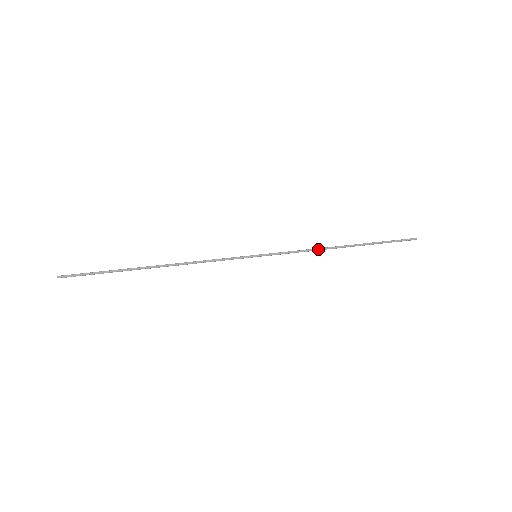
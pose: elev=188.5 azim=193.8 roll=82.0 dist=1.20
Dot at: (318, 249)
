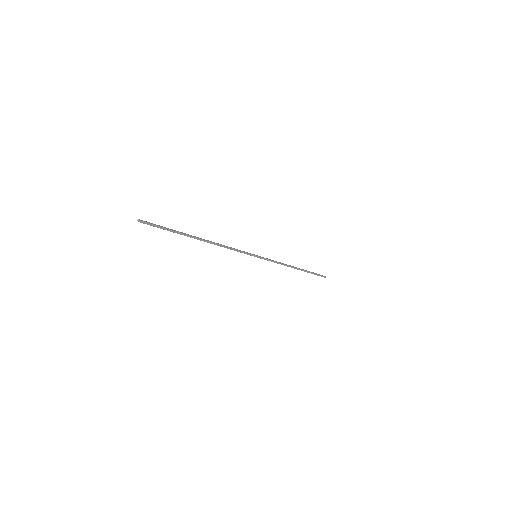
Dot at: (285, 264)
